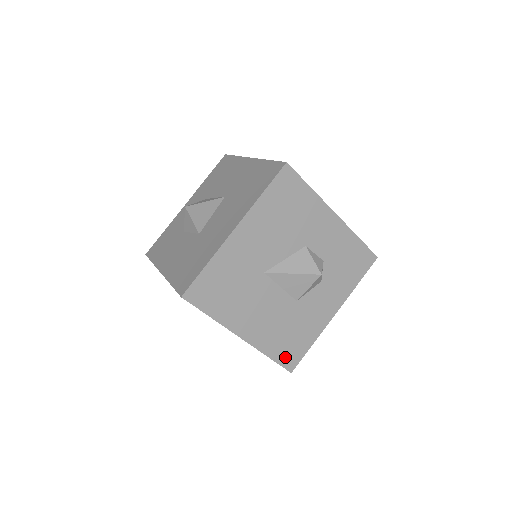
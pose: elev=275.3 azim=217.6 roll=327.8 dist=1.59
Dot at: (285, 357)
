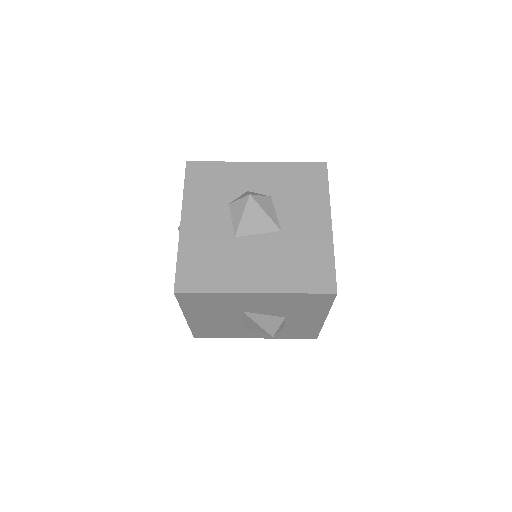
Dot at: (200, 333)
